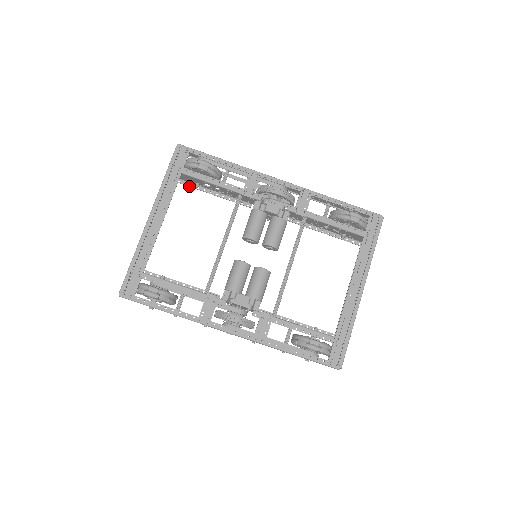
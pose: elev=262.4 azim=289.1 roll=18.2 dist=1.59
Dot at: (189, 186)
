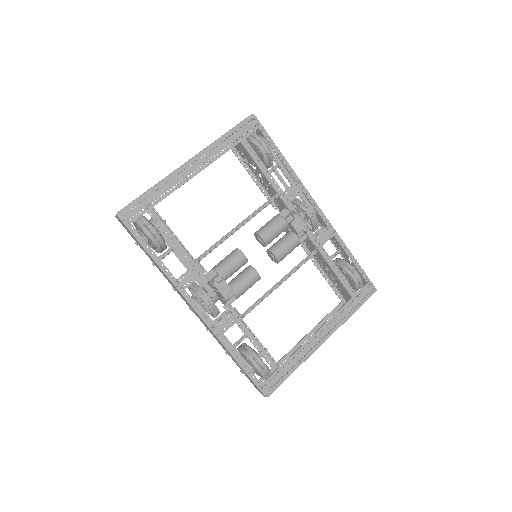
Dot at: (236, 156)
